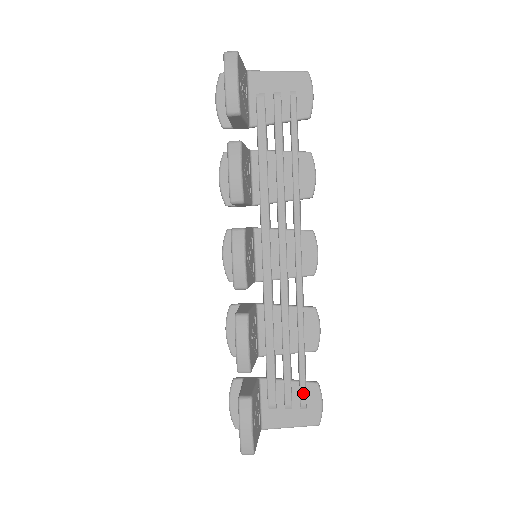
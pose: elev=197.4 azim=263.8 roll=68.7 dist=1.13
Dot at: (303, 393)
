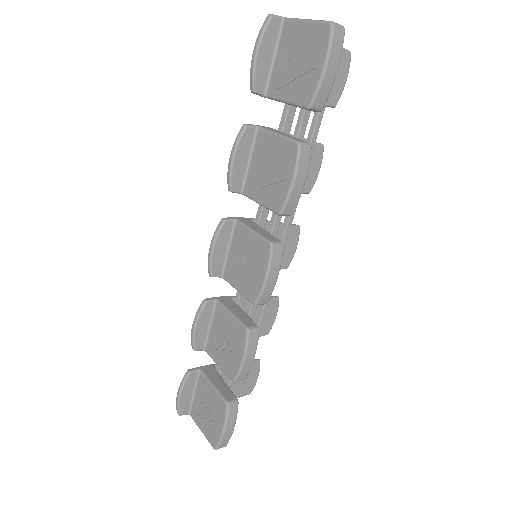
Dot at: occluded
